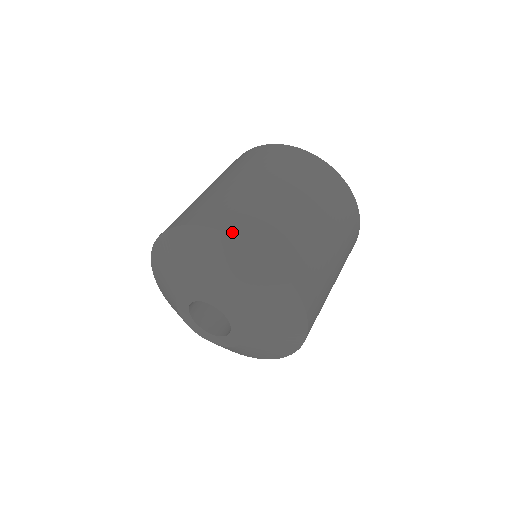
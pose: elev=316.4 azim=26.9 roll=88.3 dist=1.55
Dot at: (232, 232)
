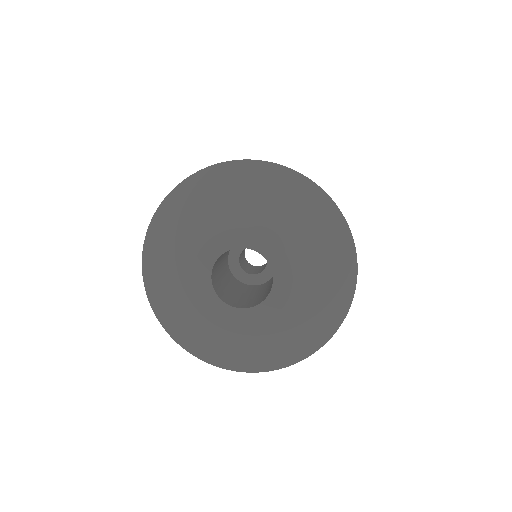
Dot at: (182, 181)
